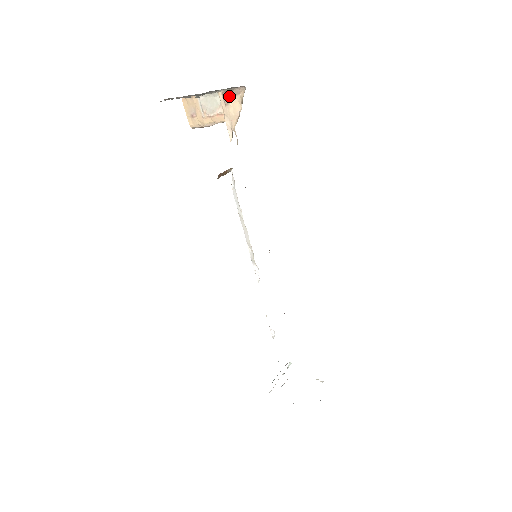
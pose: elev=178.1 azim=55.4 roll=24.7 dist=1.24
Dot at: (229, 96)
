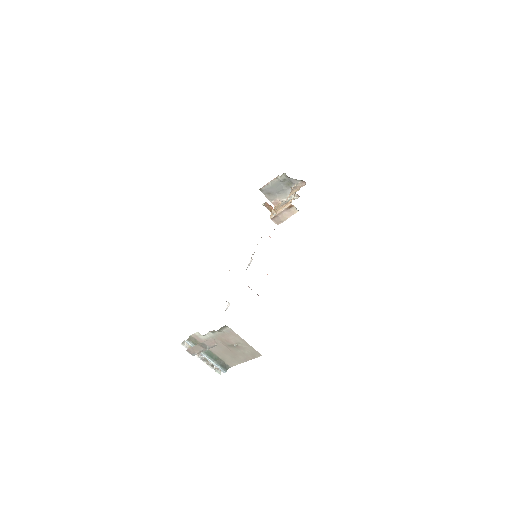
Dot at: (296, 188)
